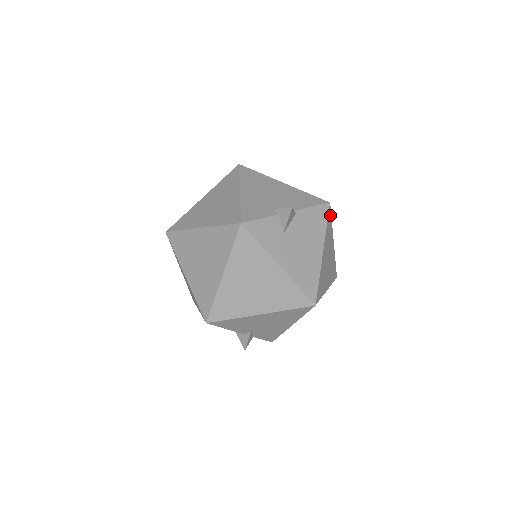
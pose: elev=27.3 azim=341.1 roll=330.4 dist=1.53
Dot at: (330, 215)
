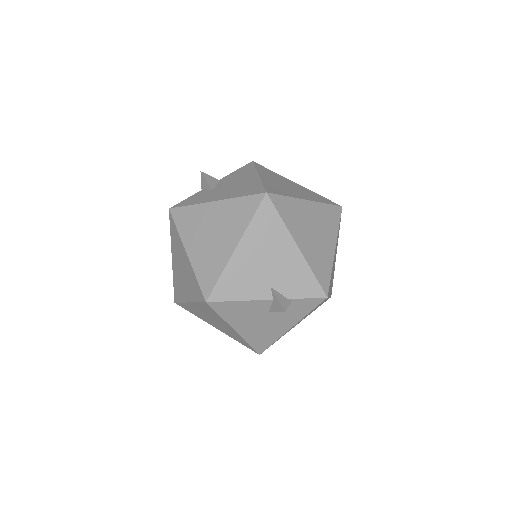
Dot at: (262, 167)
